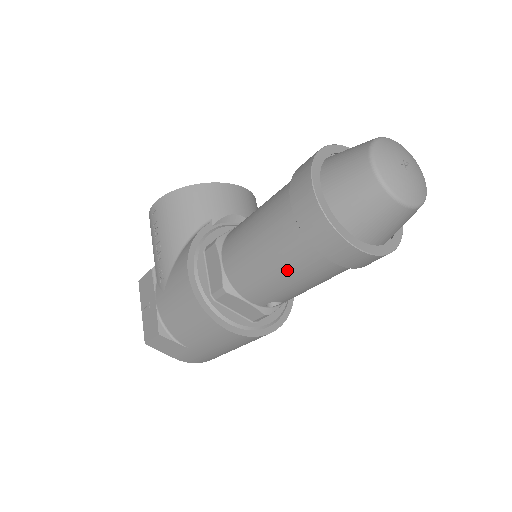
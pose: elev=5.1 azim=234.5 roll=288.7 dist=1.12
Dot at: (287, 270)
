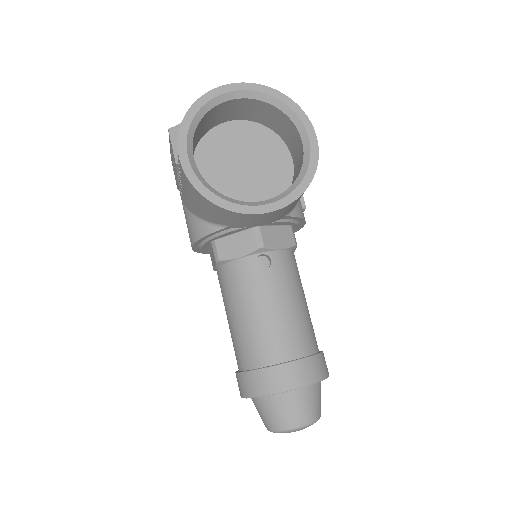
Dot at: occluded
